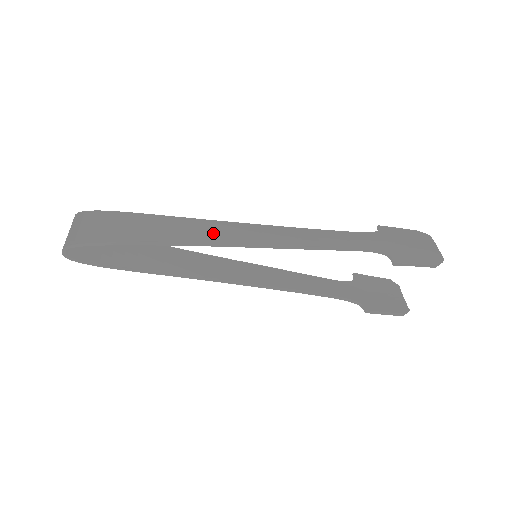
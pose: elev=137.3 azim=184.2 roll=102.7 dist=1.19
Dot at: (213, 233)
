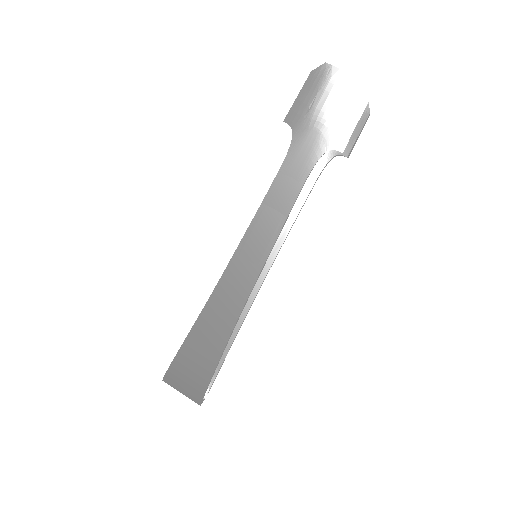
Dot at: (229, 303)
